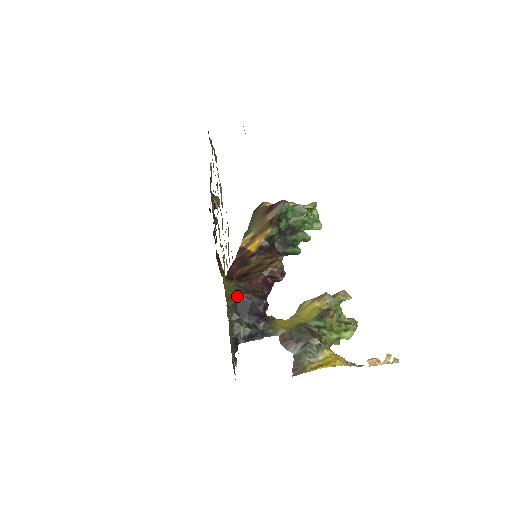
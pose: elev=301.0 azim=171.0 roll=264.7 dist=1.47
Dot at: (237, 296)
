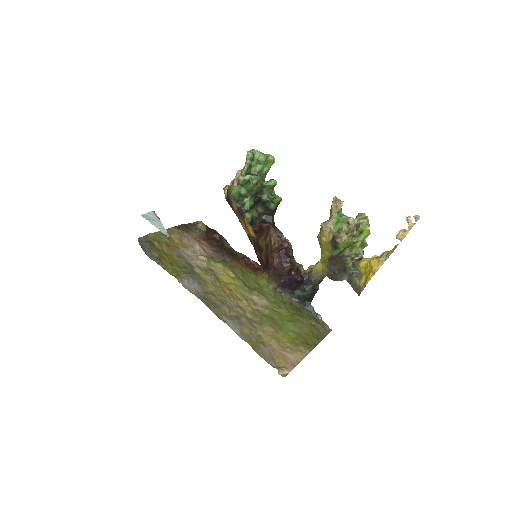
Dot at: (261, 346)
